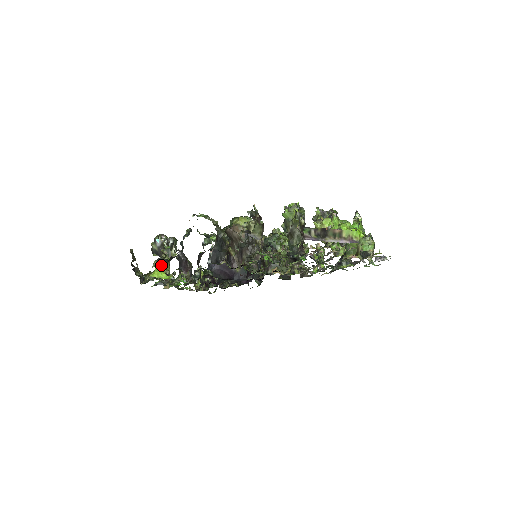
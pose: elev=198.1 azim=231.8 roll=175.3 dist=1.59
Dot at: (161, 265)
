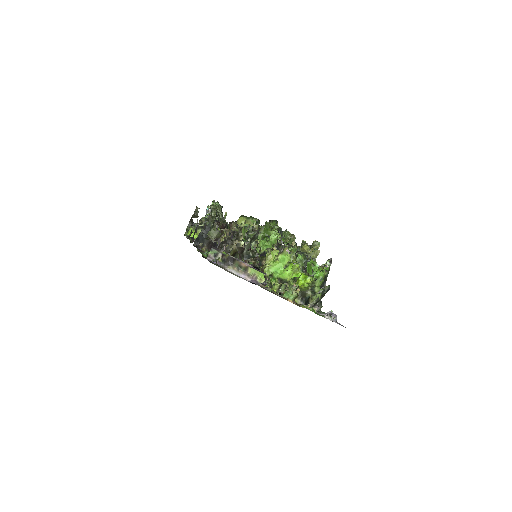
Dot at: occluded
